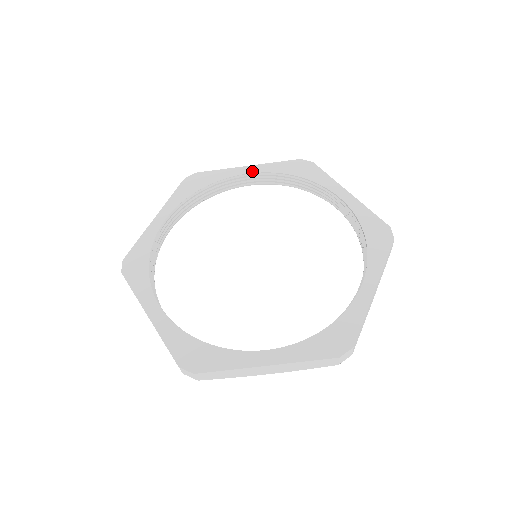
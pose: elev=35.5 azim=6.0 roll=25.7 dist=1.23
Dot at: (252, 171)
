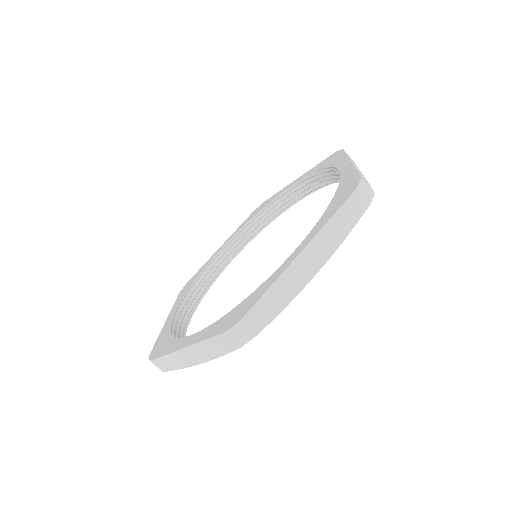
Dot at: (295, 182)
